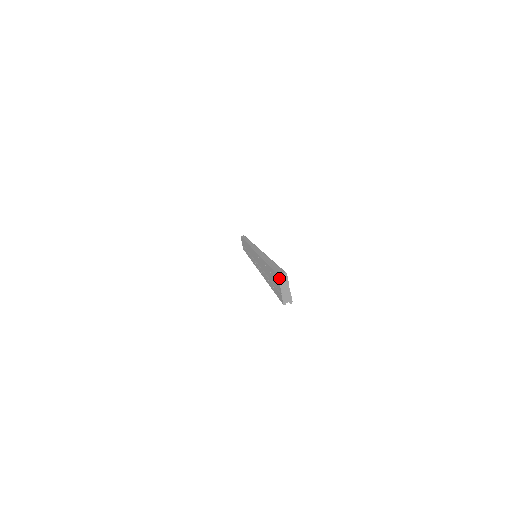
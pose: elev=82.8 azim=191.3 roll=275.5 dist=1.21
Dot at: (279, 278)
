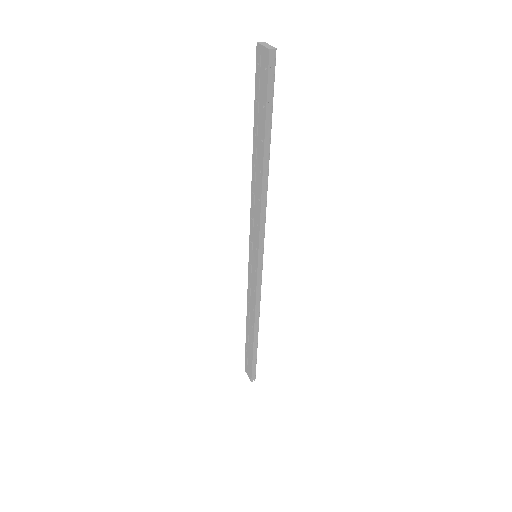
Dot at: (259, 43)
